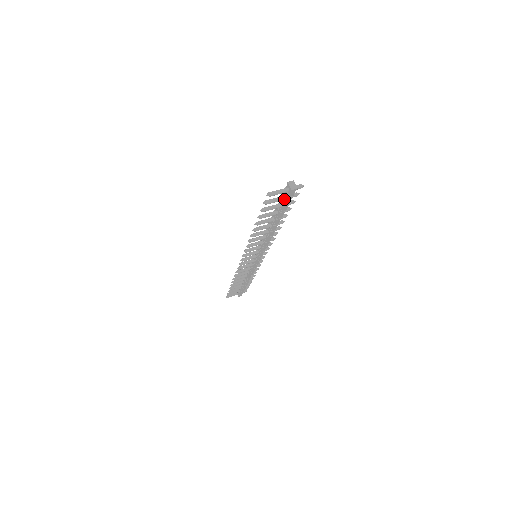
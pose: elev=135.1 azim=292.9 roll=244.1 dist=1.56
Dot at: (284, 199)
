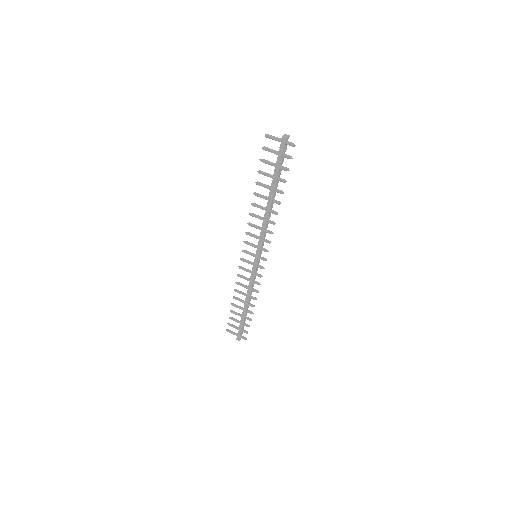
Dot at: (278, 154)
